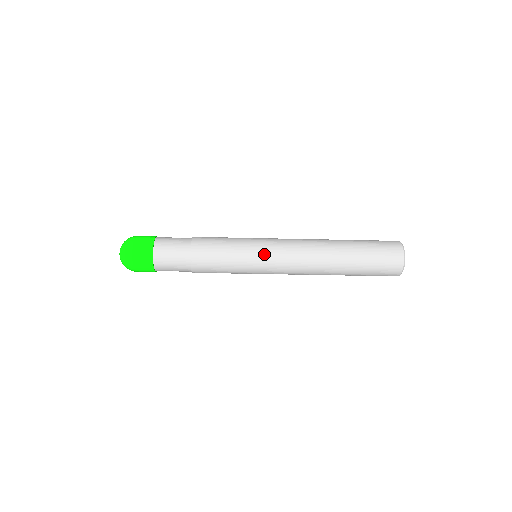
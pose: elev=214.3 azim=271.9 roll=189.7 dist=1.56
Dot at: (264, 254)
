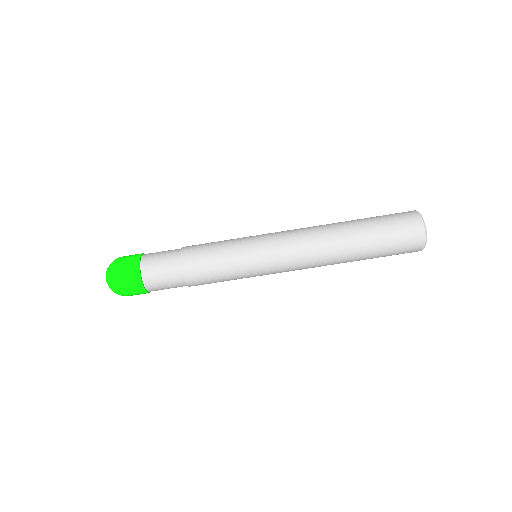
Dot at: (261, 239)
